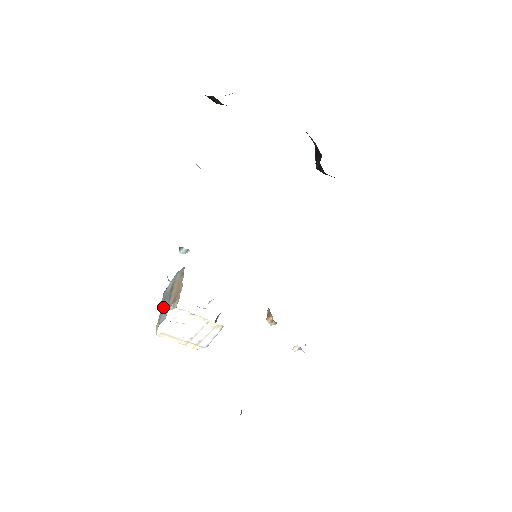
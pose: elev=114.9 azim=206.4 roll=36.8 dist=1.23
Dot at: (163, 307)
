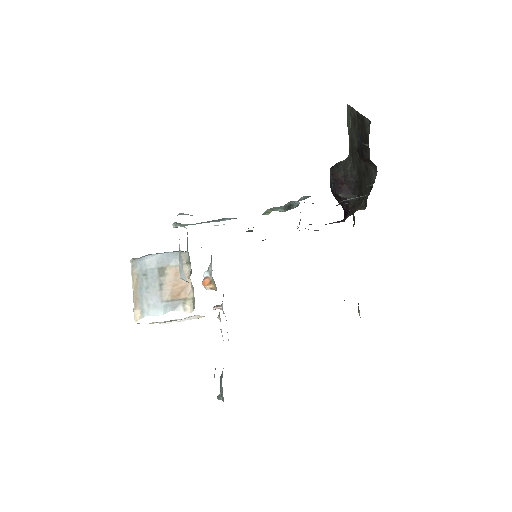
Dot at: (146, 291)
